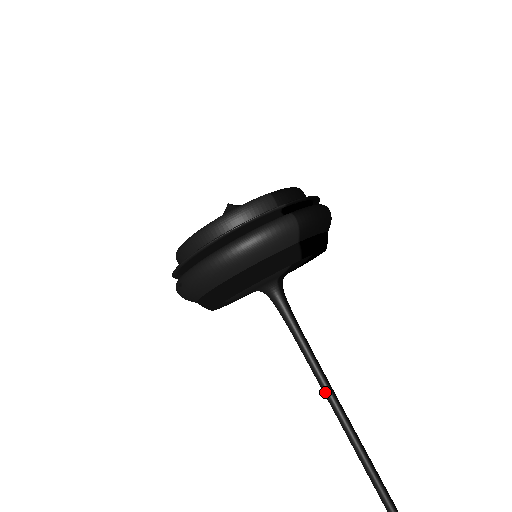
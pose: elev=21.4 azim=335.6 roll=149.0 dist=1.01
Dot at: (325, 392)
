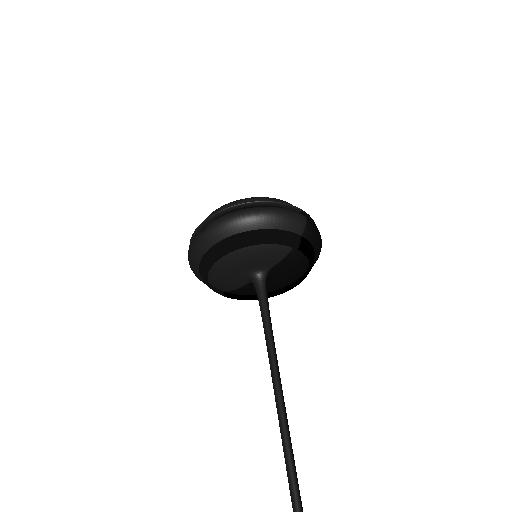
Dot at: (272, 366)
